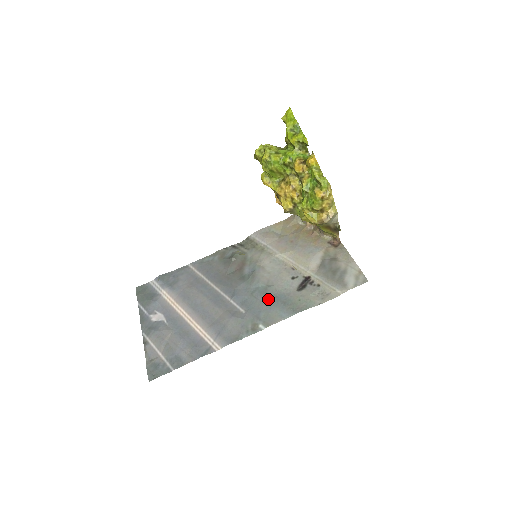
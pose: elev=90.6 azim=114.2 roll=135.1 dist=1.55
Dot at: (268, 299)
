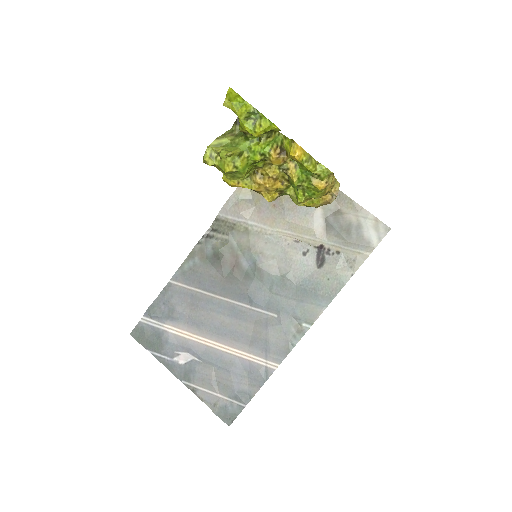
Dot at: (293, 291)
